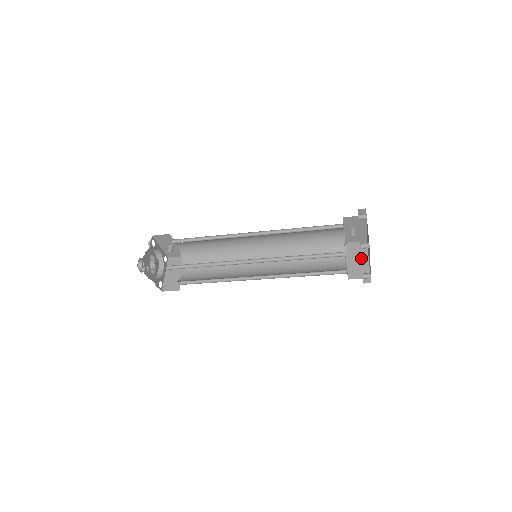
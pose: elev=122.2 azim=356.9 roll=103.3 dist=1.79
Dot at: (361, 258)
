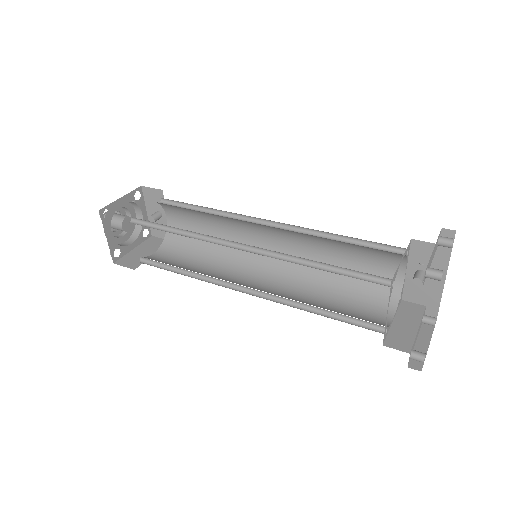
Dot at: (418, 326)
